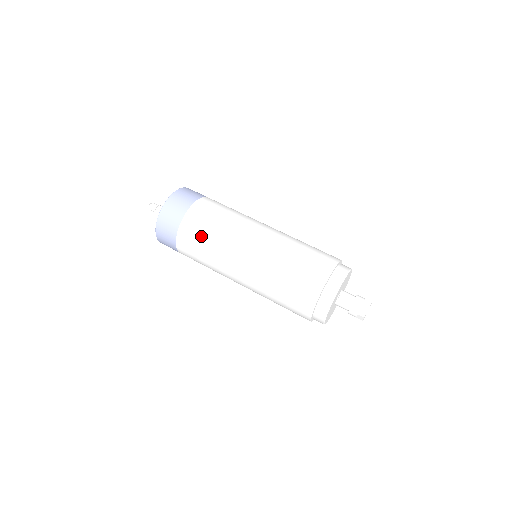
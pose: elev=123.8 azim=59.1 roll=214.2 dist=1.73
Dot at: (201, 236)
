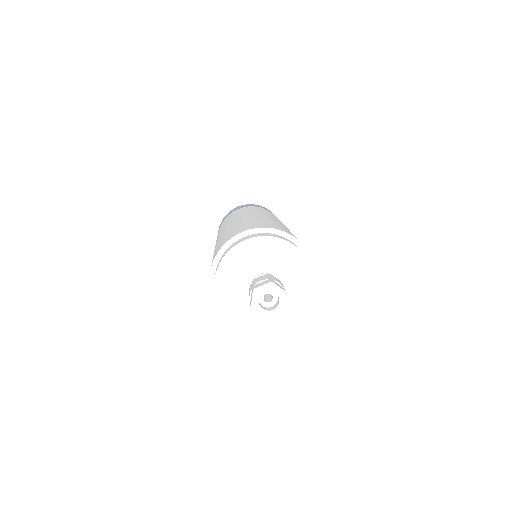
Dot at: (235, 213)
